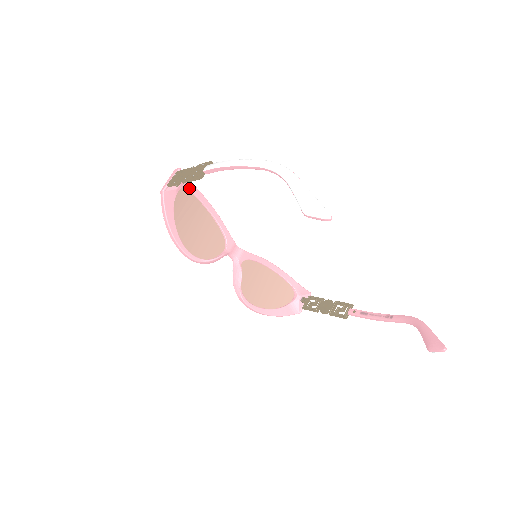
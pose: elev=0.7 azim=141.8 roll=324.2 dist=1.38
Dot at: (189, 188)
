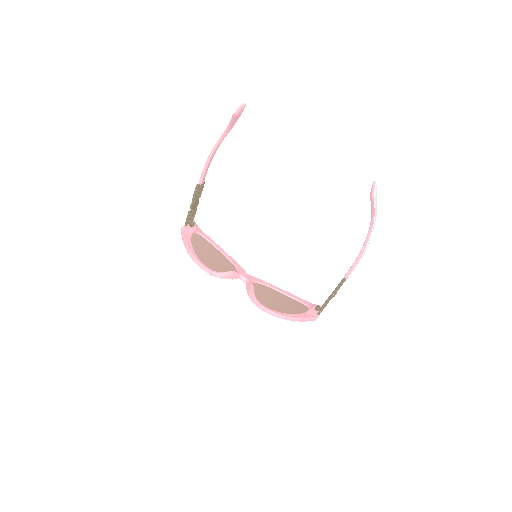
Dot at: (203, 235)
